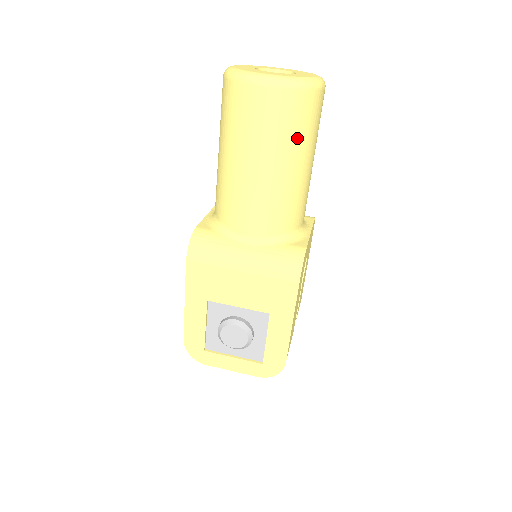
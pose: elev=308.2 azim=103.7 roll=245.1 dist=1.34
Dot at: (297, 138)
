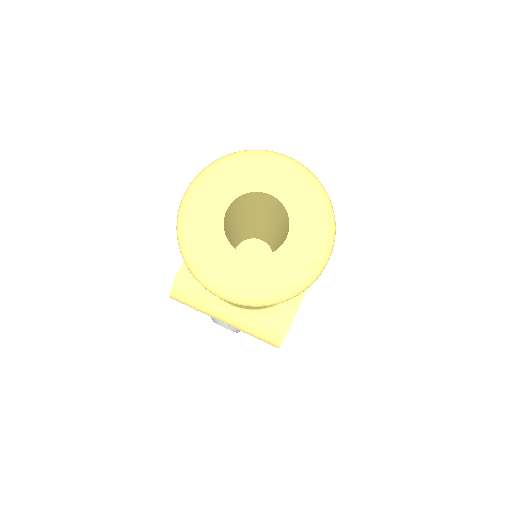
Dot at: occluded
